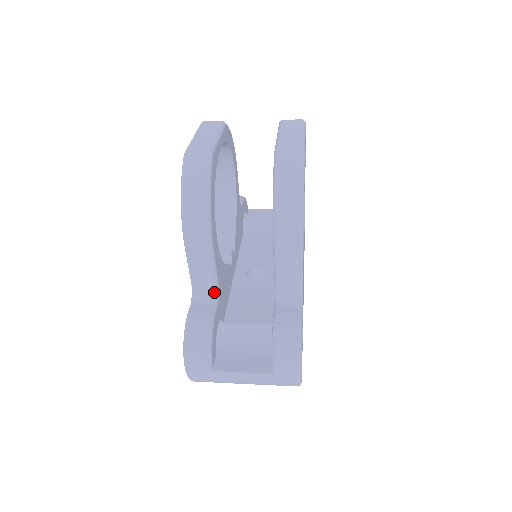
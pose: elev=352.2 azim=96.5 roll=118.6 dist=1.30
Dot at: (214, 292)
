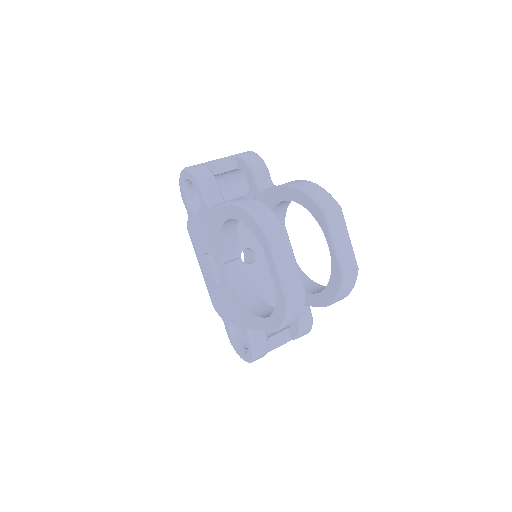
Dot at: occluded
